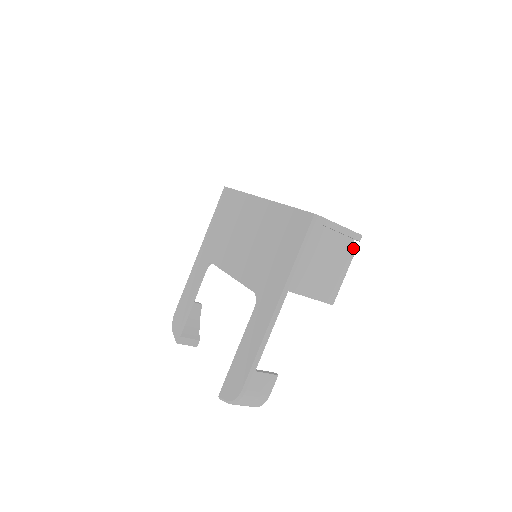
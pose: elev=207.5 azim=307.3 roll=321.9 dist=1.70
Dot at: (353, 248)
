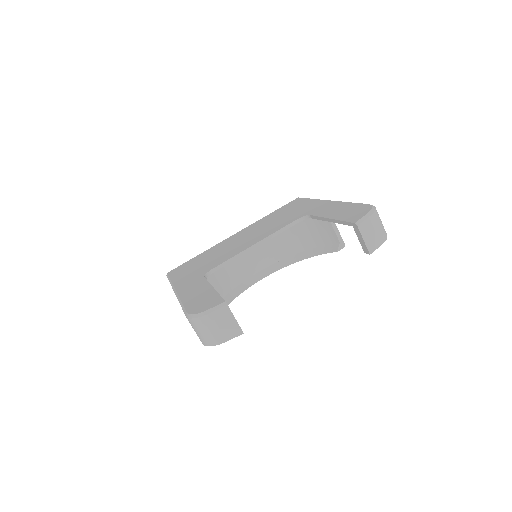
Dot at: occluded
